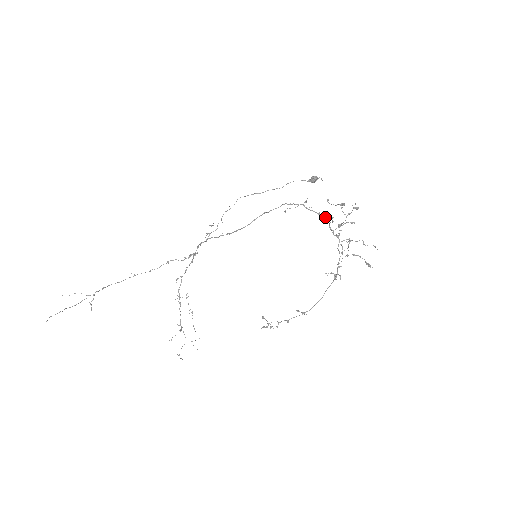
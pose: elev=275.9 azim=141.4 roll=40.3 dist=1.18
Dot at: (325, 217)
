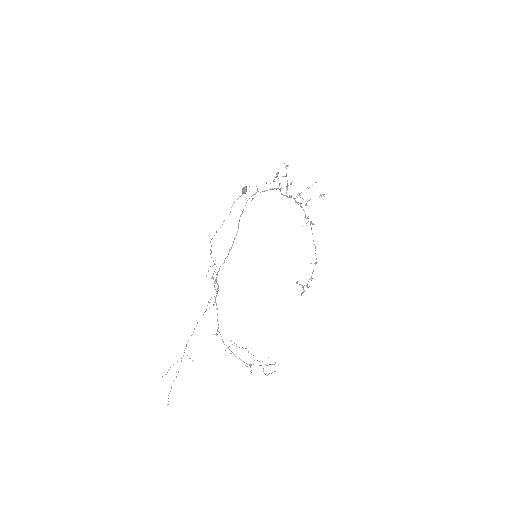
Dot at: occluded
